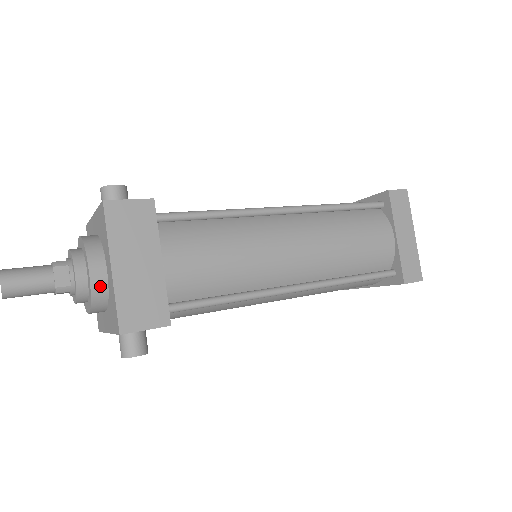
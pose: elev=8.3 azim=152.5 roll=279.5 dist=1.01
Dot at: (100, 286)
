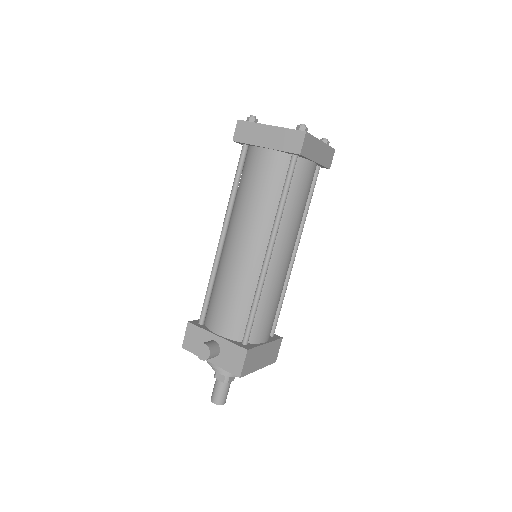
Dot at: occluded
